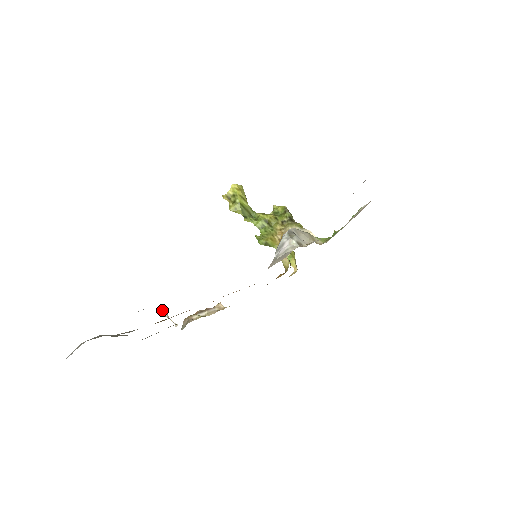
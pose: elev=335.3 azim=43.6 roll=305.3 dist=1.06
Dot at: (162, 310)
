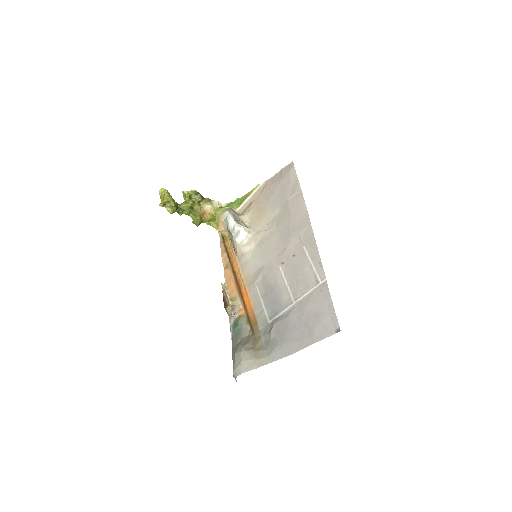
Dot at: (231, 315)
